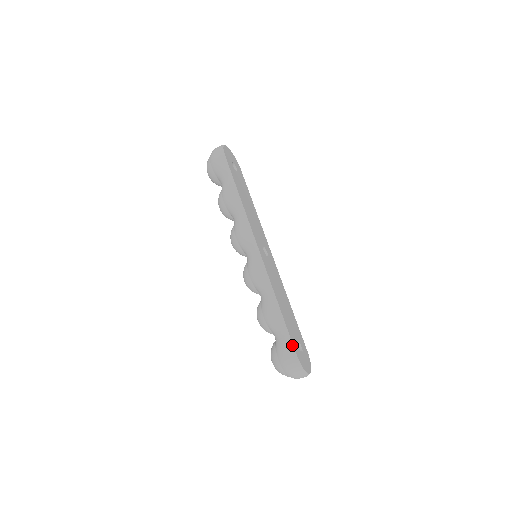
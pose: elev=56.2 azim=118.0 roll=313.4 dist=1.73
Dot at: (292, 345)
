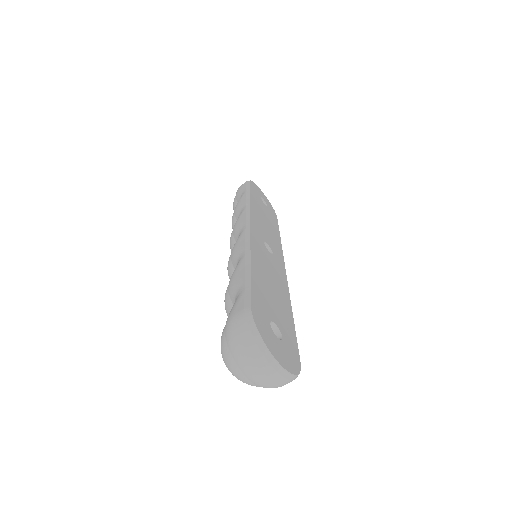
Dot at: (249, 298)
